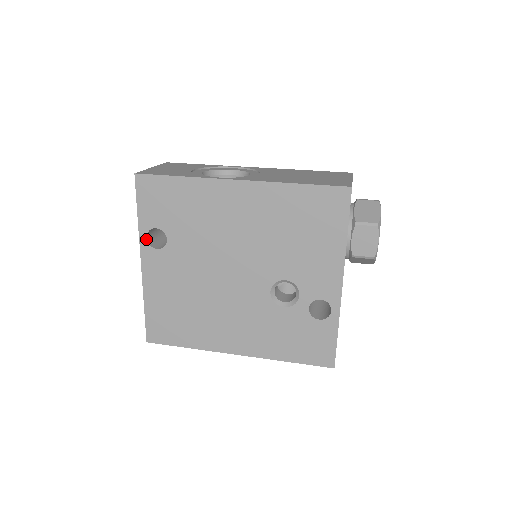
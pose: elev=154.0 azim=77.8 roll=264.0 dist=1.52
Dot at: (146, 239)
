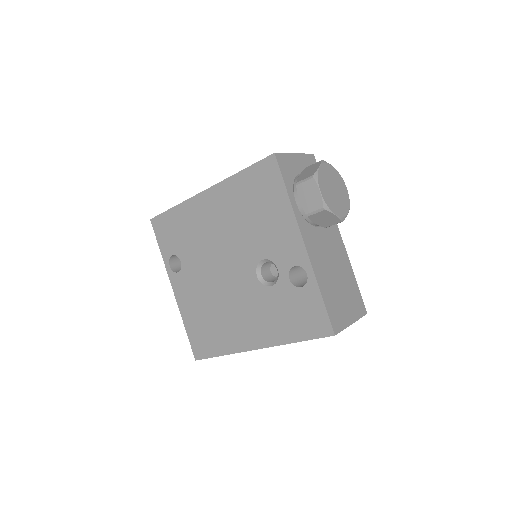
Dot at: (170, 267)
